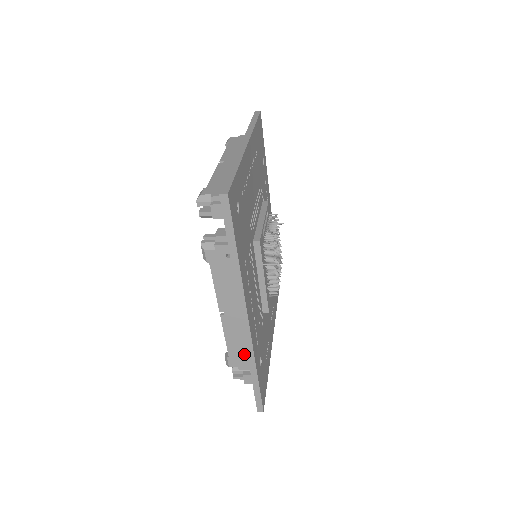
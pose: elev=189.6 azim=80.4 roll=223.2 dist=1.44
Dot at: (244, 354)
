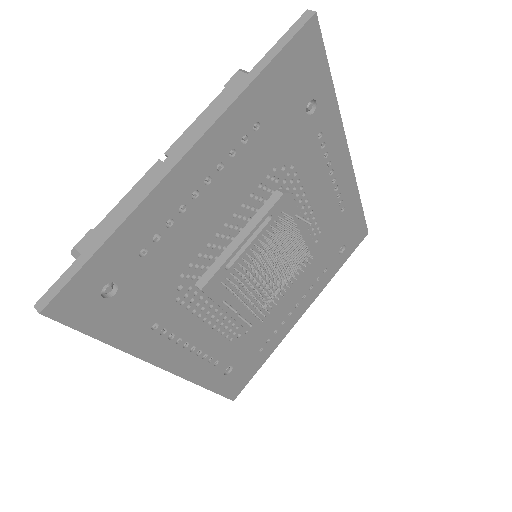
Dot at: occluded
